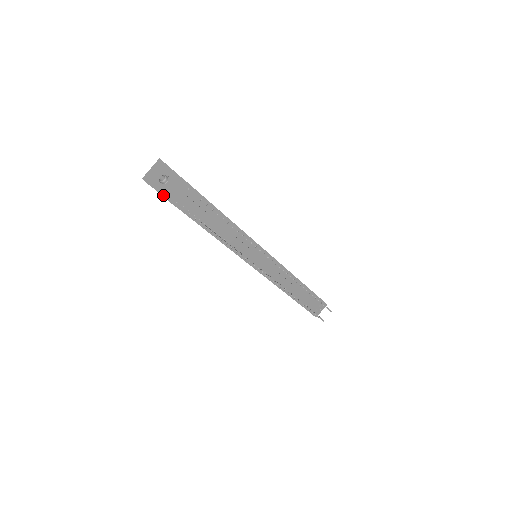
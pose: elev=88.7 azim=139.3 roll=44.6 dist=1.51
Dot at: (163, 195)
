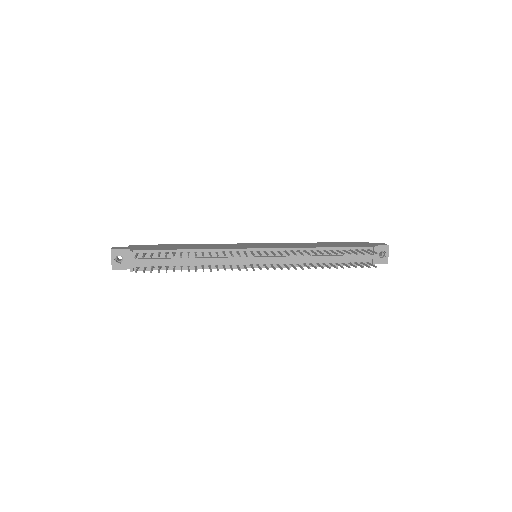
Dot at: occluded
